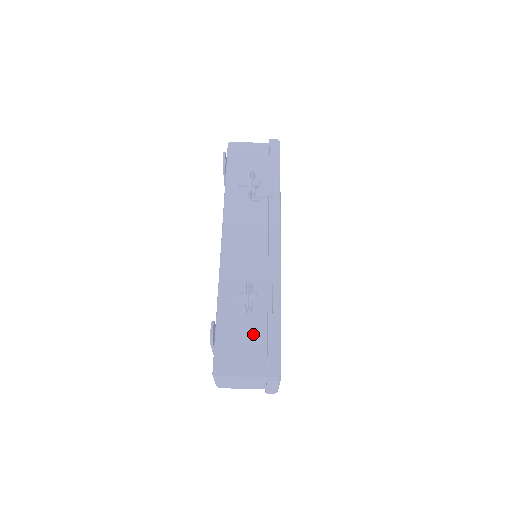
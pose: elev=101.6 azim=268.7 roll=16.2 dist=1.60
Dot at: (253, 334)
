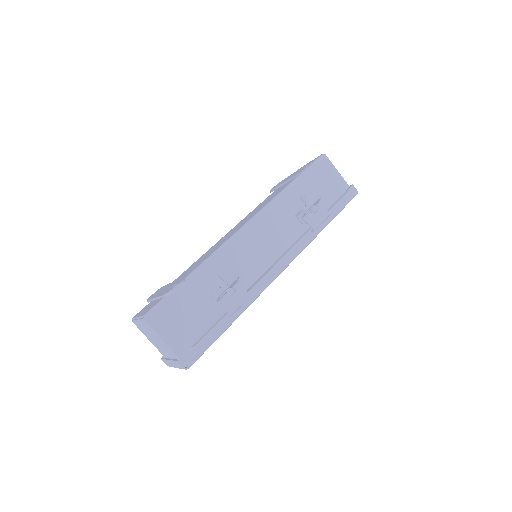
Dot at: (201, 317)
